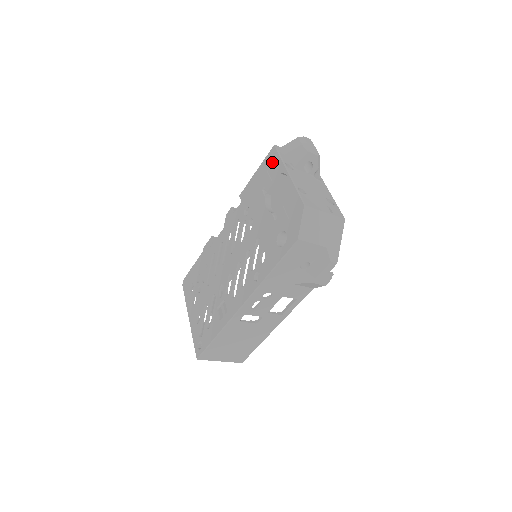
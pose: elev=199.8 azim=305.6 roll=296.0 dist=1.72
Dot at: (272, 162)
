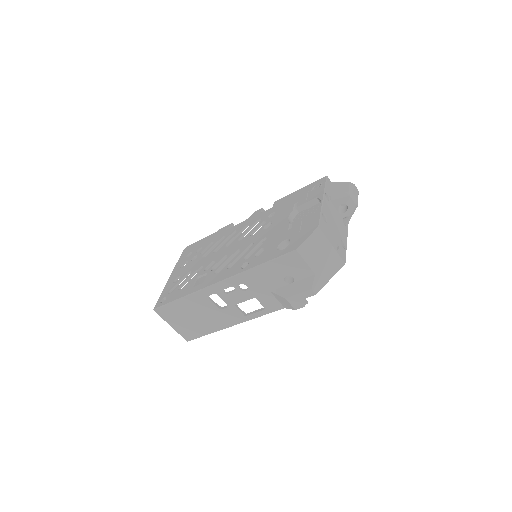
Dot at: (316, 187)
